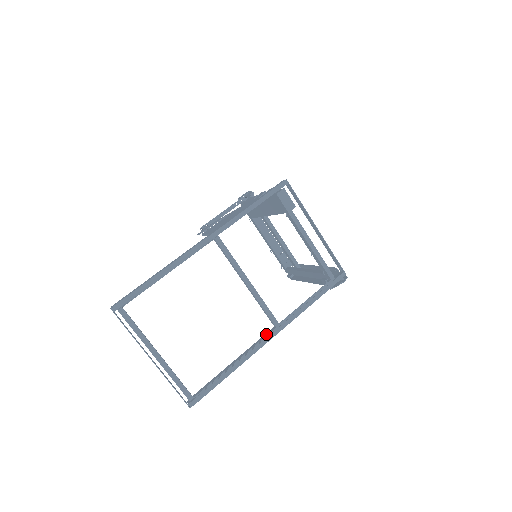
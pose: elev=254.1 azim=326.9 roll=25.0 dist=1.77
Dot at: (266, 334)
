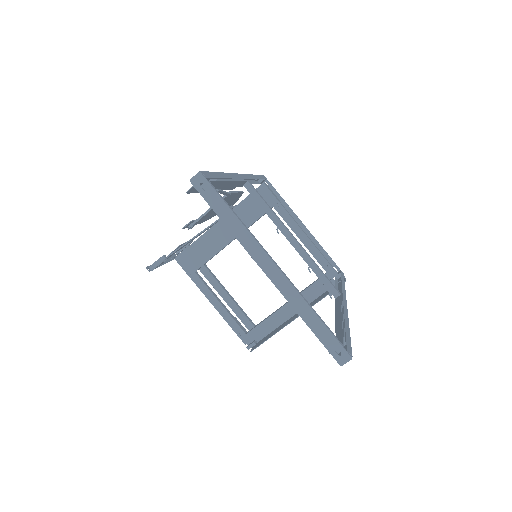
Dot at: (337, 300)
